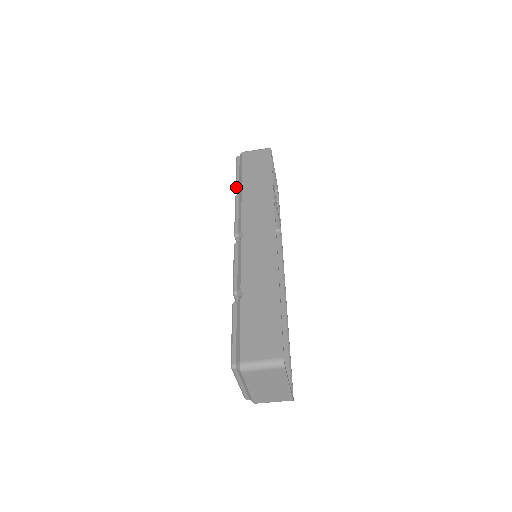
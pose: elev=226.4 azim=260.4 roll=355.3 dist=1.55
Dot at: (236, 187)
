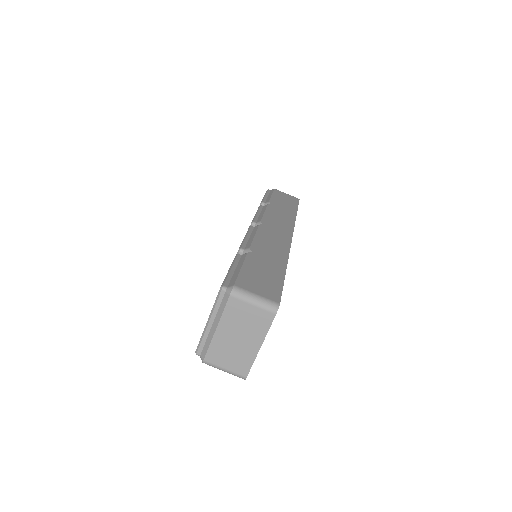
Dot at: (262, 201)
